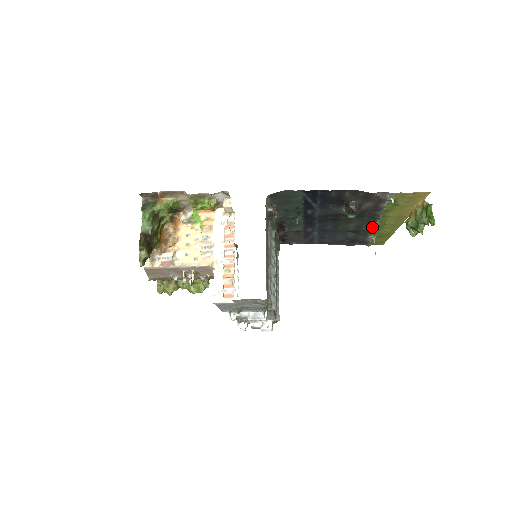
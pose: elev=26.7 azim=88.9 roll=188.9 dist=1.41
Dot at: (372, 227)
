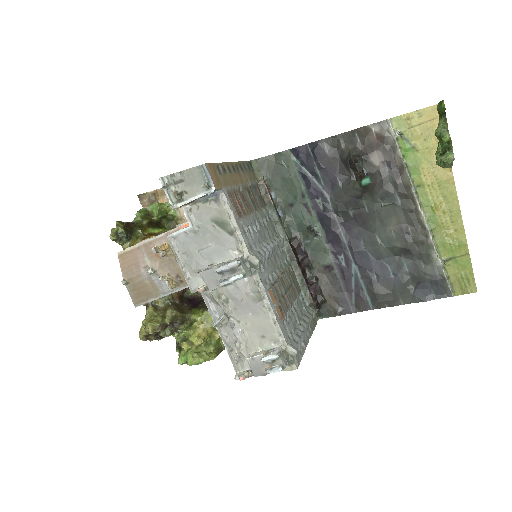
Dot at: (422, 227)
